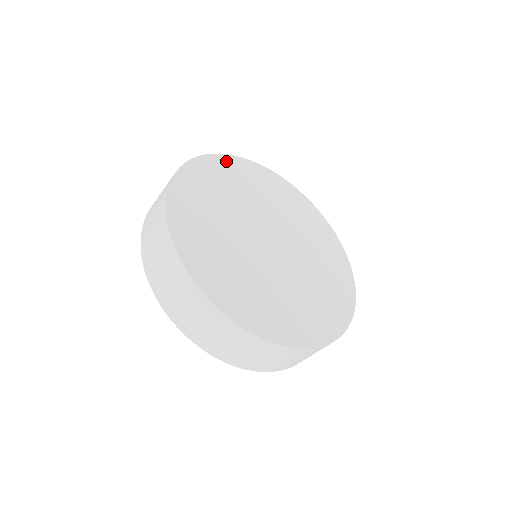
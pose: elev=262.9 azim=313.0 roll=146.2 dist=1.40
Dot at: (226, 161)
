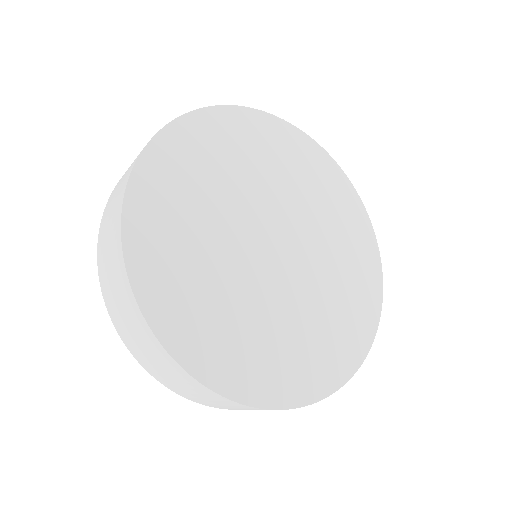
Dot at: (172, 140)
